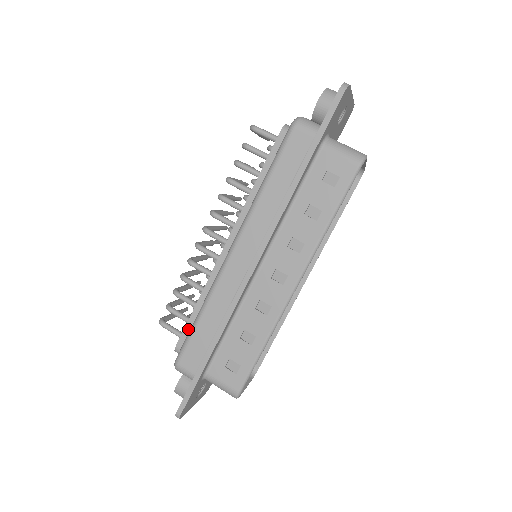
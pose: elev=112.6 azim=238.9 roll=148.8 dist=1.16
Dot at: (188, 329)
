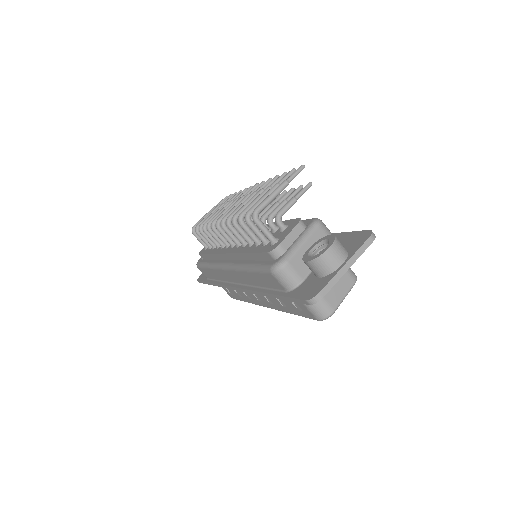
Dot at: (205, 256)
